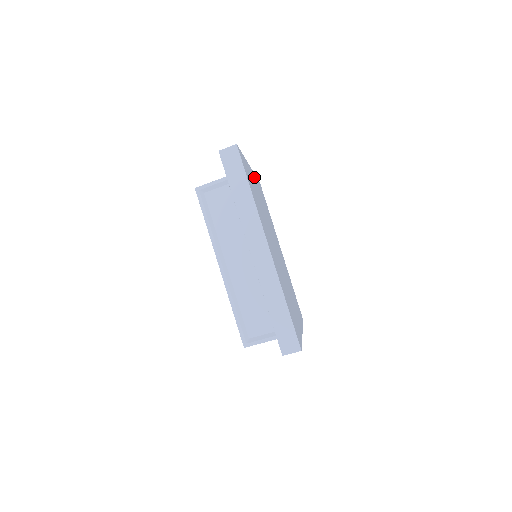
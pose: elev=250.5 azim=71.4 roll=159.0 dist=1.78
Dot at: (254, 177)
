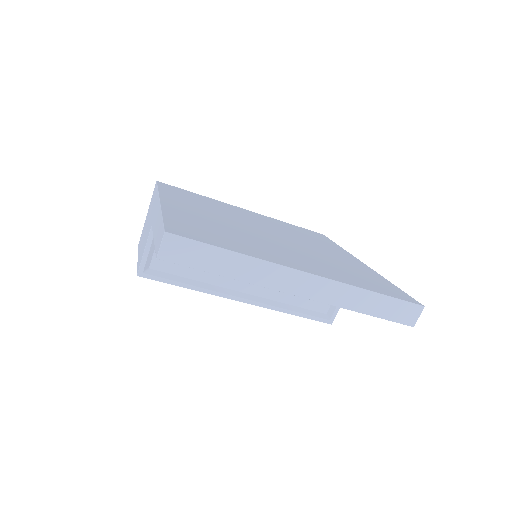
Dot at: (171, 201)
